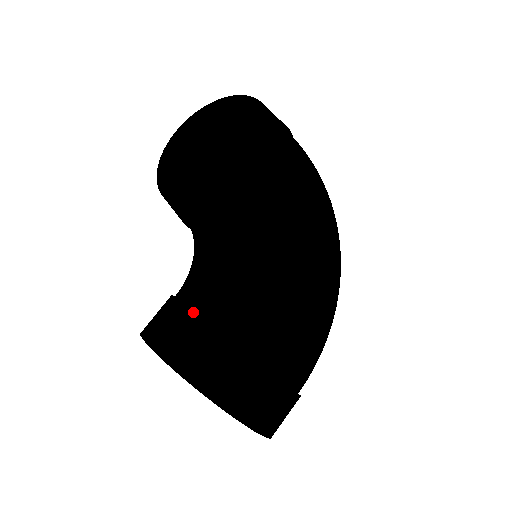
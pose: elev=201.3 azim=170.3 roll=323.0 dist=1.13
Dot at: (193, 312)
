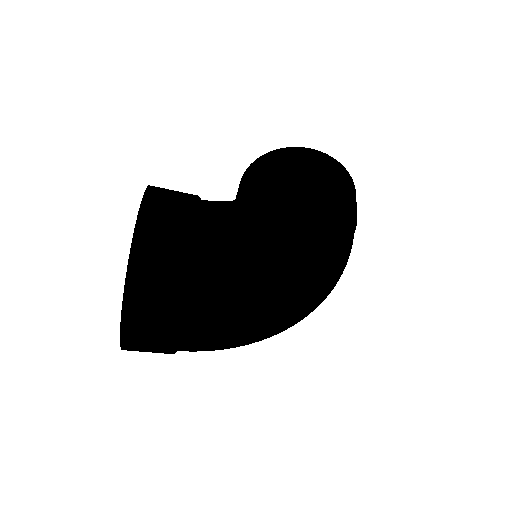
Dot at: (201, 202)
